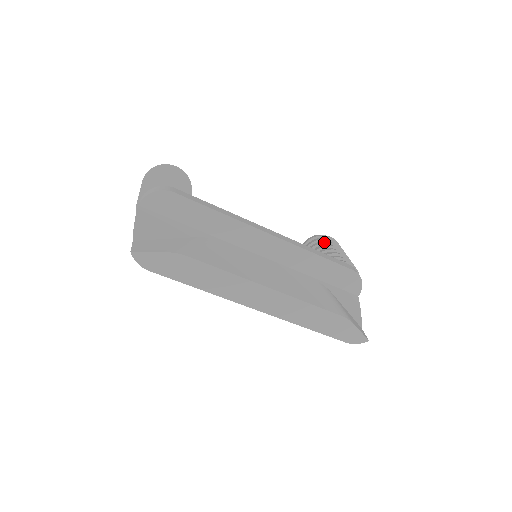
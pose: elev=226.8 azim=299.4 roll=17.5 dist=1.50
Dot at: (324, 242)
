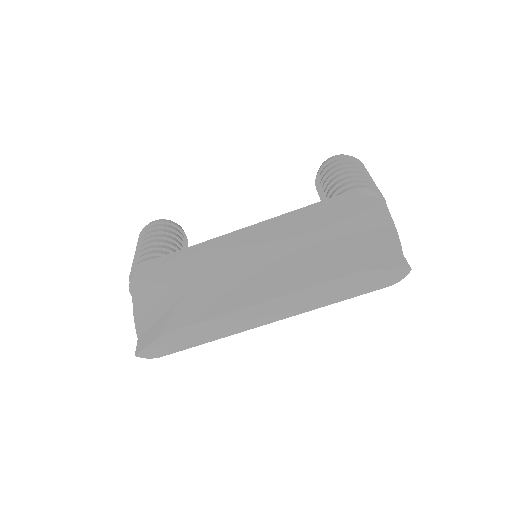
Dot at: (325, 174)
